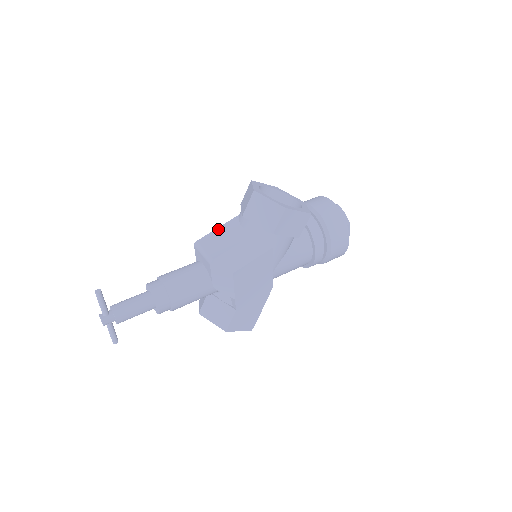
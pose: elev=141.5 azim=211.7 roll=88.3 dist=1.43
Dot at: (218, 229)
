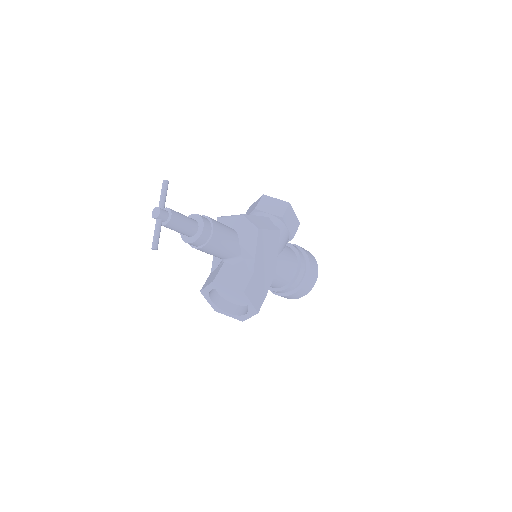
Dot at: occluded
